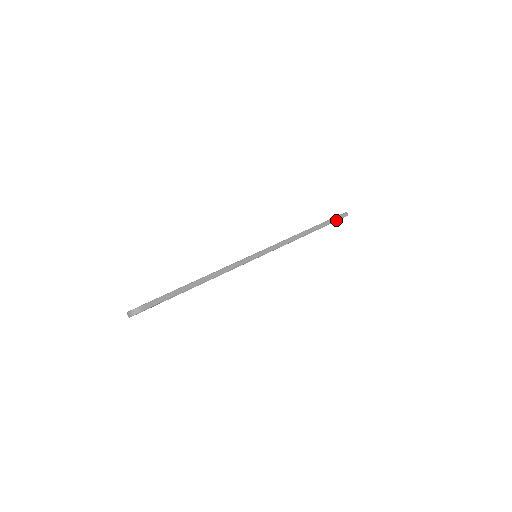
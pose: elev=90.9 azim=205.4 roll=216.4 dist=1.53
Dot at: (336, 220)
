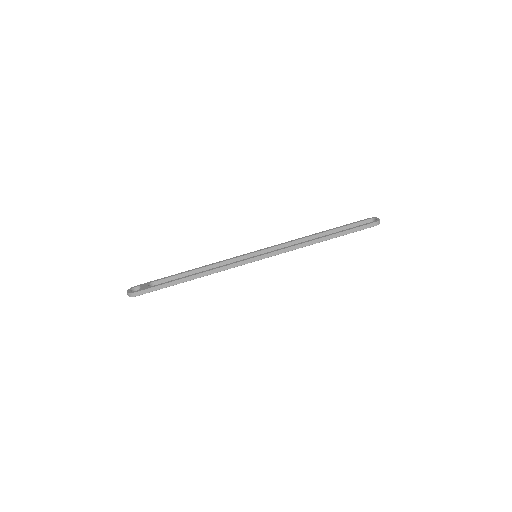
Dot at: (359, 230)
